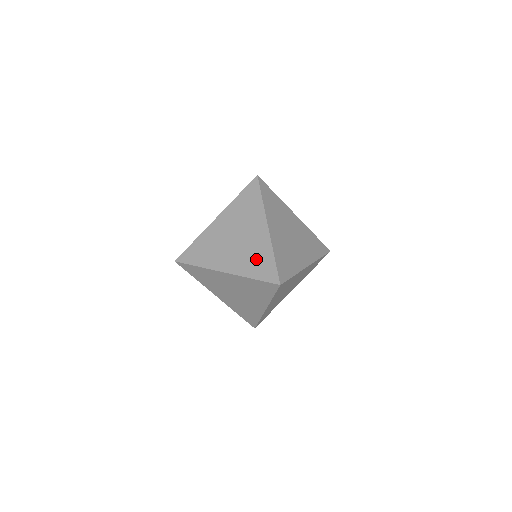
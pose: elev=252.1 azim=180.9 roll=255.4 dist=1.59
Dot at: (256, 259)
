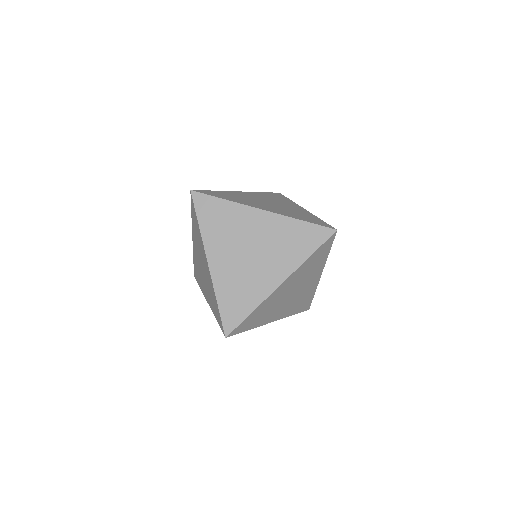
Dot at: (239, 293)
